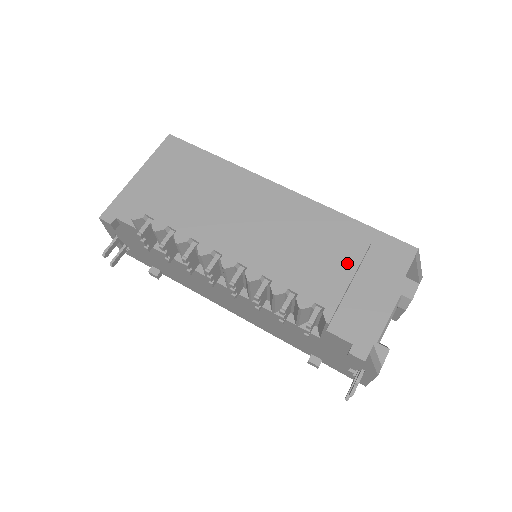
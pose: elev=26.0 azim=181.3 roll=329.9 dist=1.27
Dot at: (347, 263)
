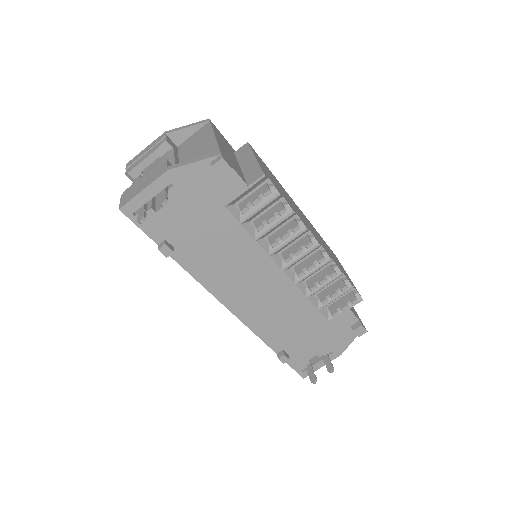
Dot at: (342, 267)
